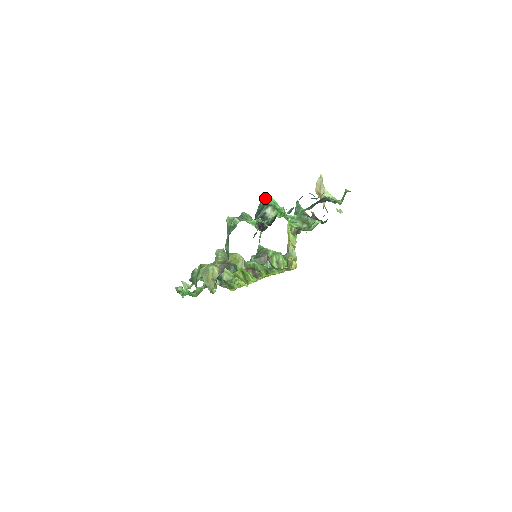
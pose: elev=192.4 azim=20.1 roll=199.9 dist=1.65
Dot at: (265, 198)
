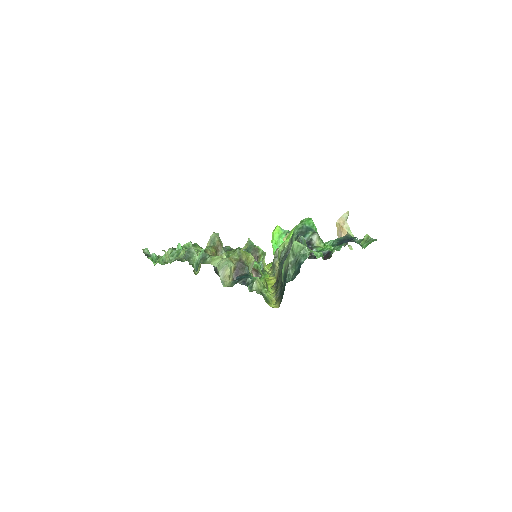
Dot at: (308, 221)
